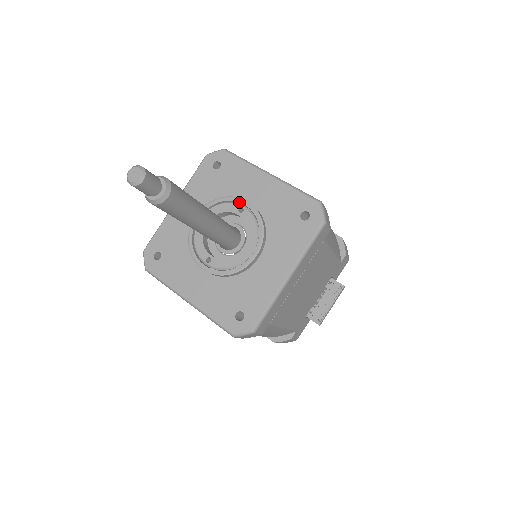
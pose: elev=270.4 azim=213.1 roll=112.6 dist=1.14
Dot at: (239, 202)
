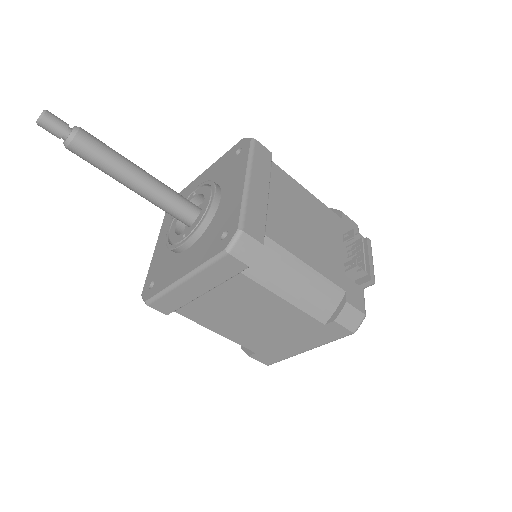
Dot at: (192, 194)
